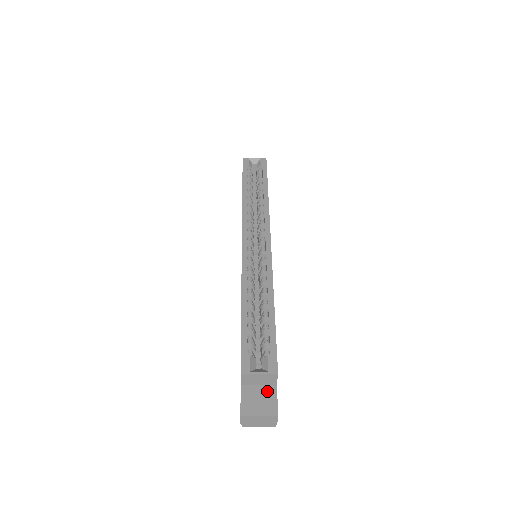
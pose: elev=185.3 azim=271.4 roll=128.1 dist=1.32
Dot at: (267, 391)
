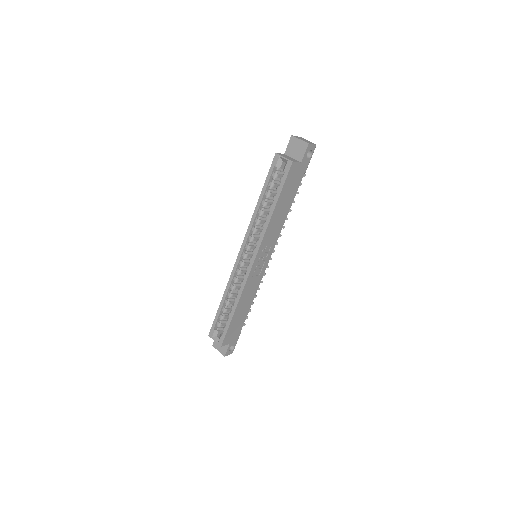
Dot at: occluded
